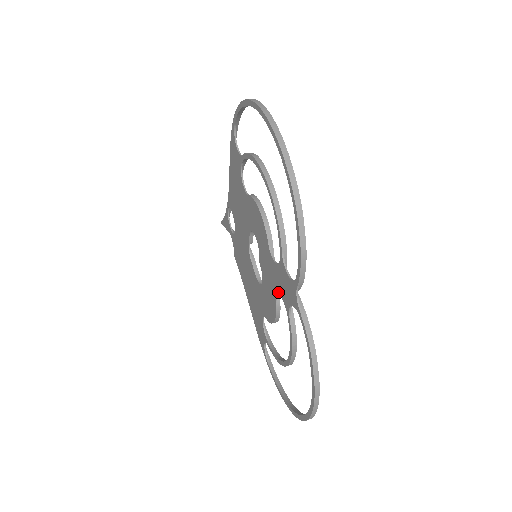
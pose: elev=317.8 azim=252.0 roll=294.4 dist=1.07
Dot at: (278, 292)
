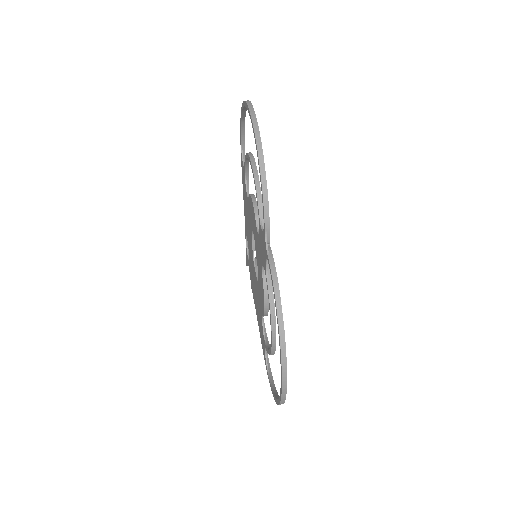
Dot at: (262, 264)
